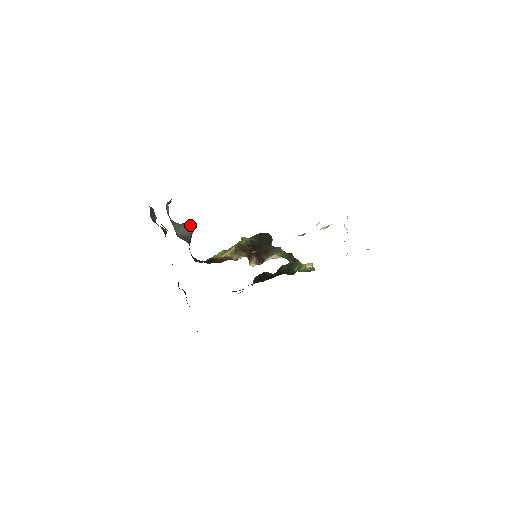
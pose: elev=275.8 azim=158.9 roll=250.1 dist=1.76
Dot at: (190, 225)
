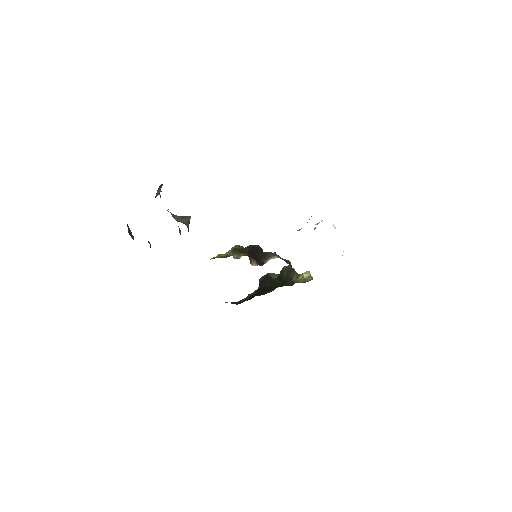
Dot at: (184, 216)
